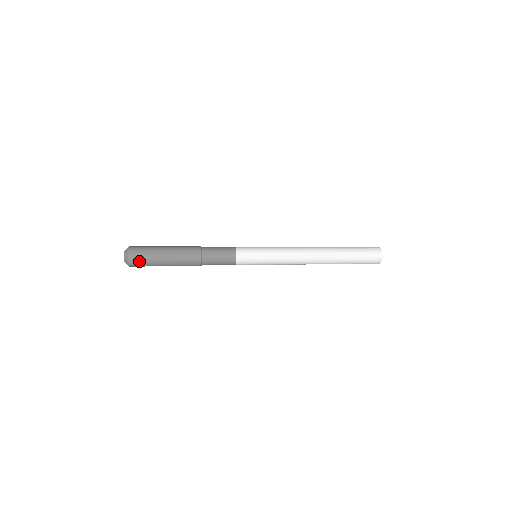
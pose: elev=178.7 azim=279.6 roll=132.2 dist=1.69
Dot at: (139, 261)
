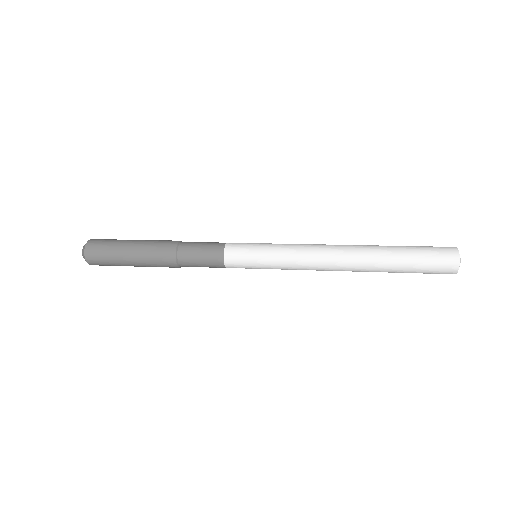
Dot at: (98, 251)
